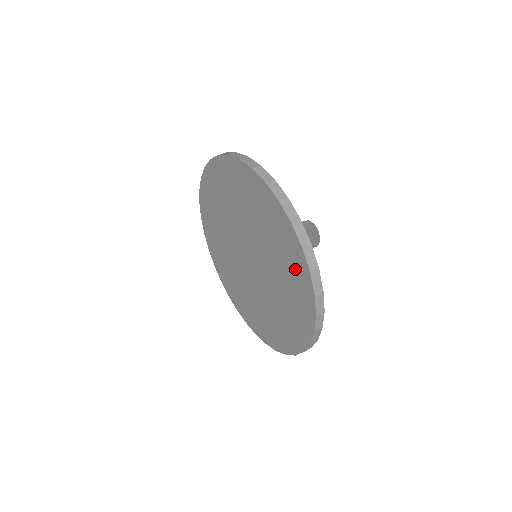
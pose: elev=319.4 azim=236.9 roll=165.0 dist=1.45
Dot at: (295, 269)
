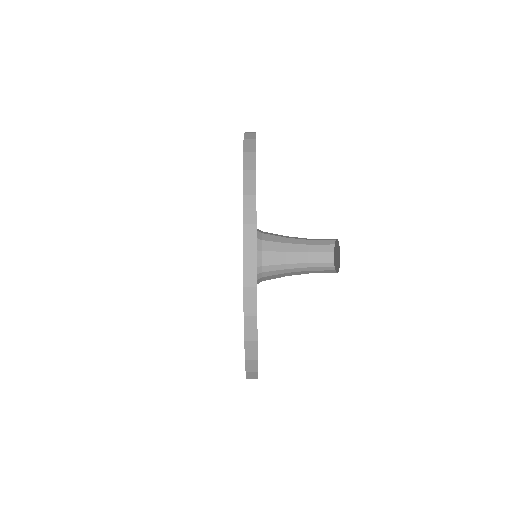
Dot at: occluded
